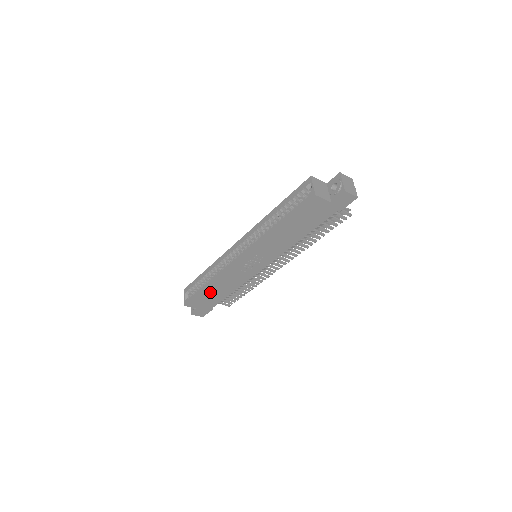
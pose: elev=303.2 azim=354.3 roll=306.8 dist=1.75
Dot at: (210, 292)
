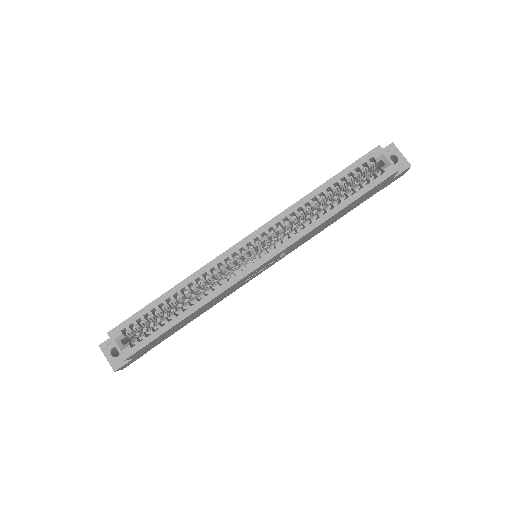
Dot at: (178, 325)
